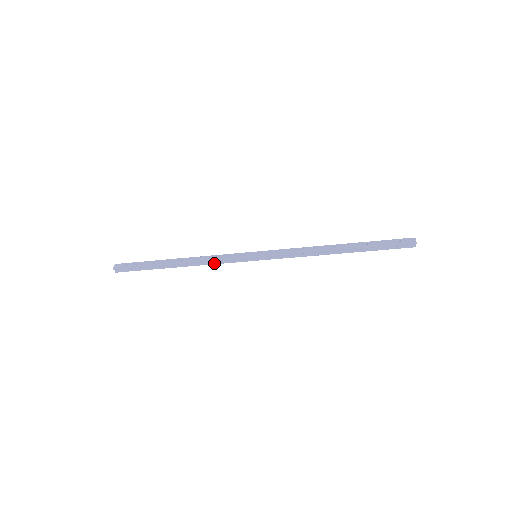
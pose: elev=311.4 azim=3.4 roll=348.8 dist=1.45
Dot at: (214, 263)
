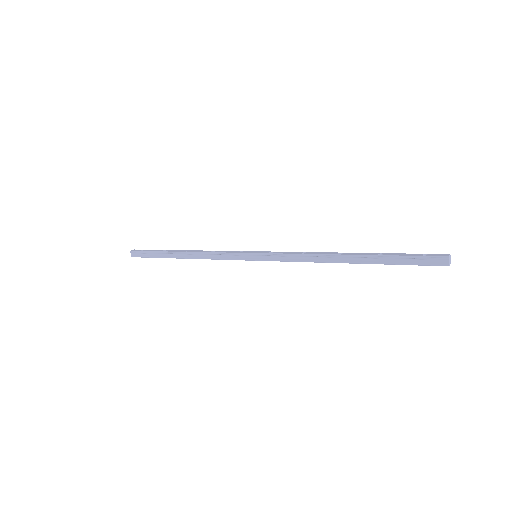
Dot at: (214, 258)
